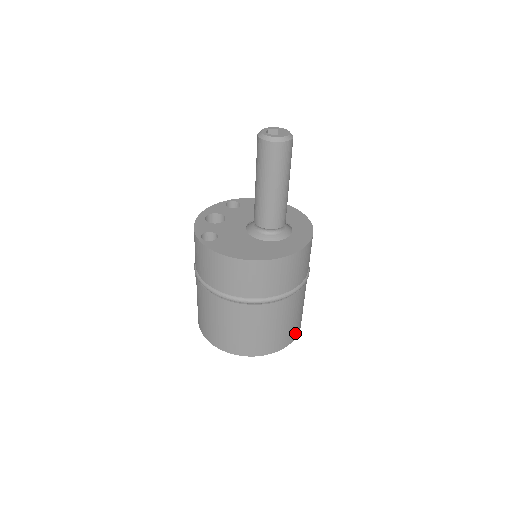
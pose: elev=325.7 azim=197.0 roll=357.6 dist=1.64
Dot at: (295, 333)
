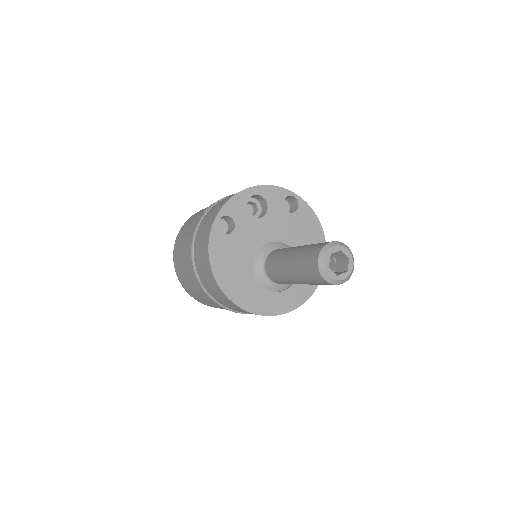
Dot at: occluded
